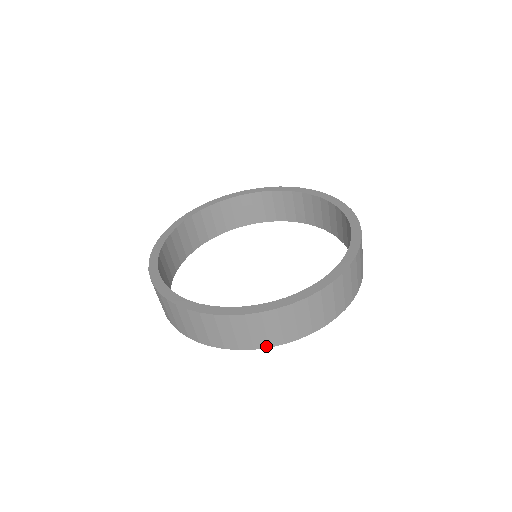
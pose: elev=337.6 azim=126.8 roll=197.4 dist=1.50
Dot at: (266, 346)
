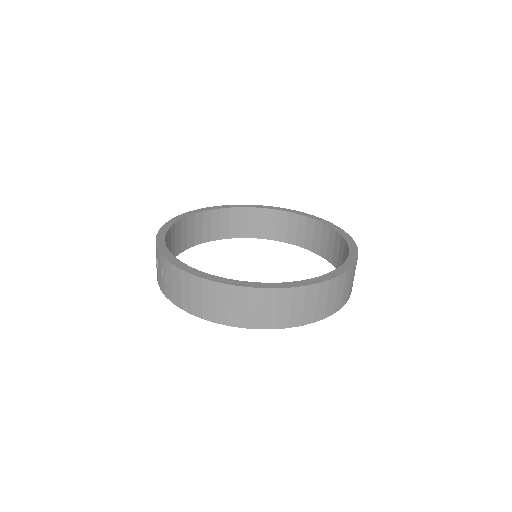
Dot at: (332, 313)
